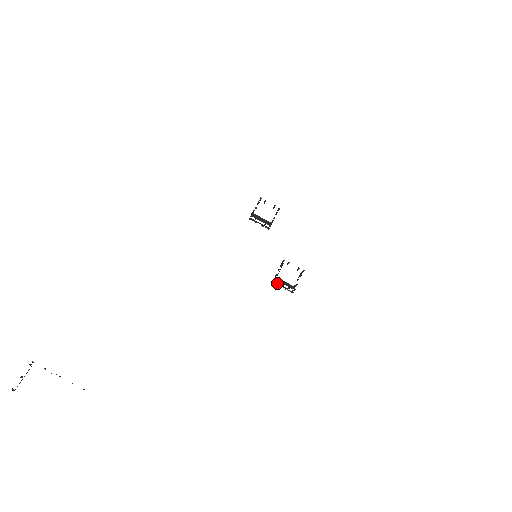
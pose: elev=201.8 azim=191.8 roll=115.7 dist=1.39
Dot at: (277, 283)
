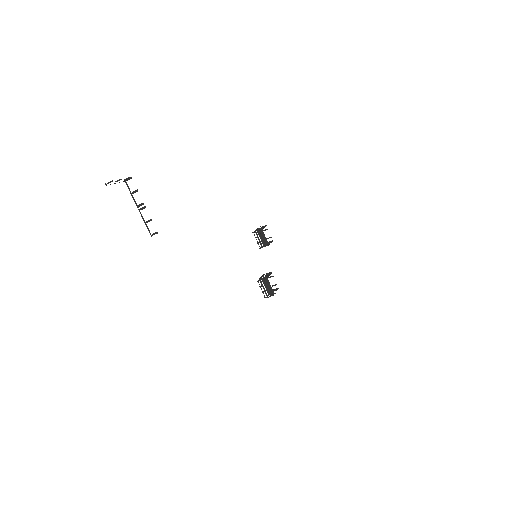
Dot at: (261, 284)
